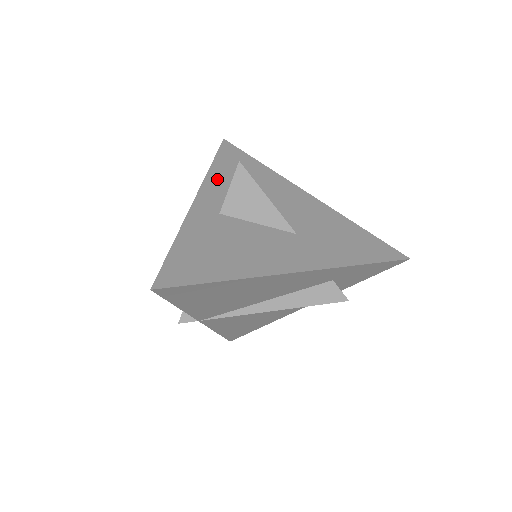
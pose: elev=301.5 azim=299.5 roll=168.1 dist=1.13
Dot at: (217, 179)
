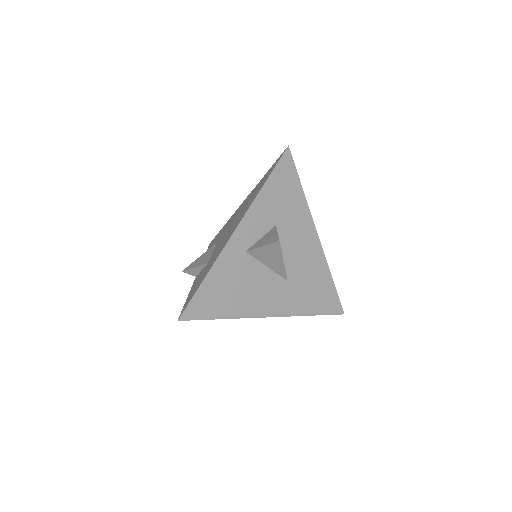
Dot at: (260, 208)
